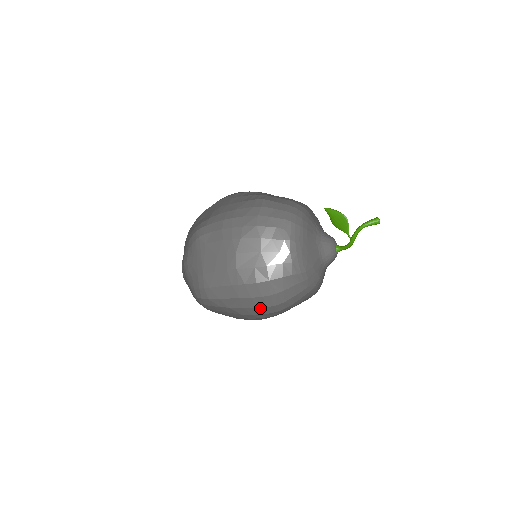
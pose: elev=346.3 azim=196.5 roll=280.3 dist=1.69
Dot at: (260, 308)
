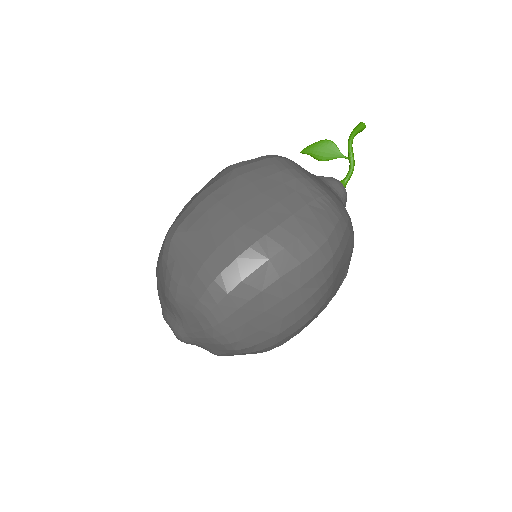
Dot at: (303, 263)
